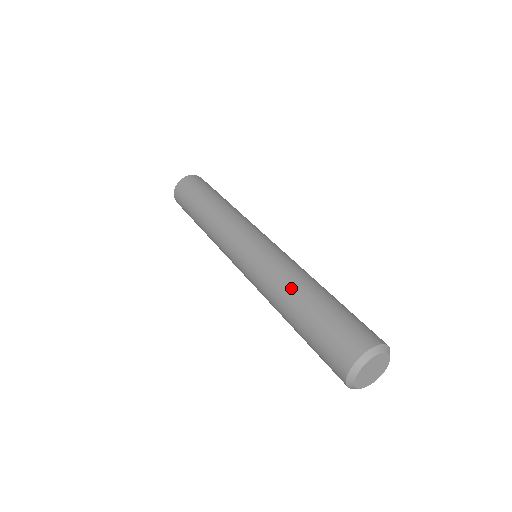
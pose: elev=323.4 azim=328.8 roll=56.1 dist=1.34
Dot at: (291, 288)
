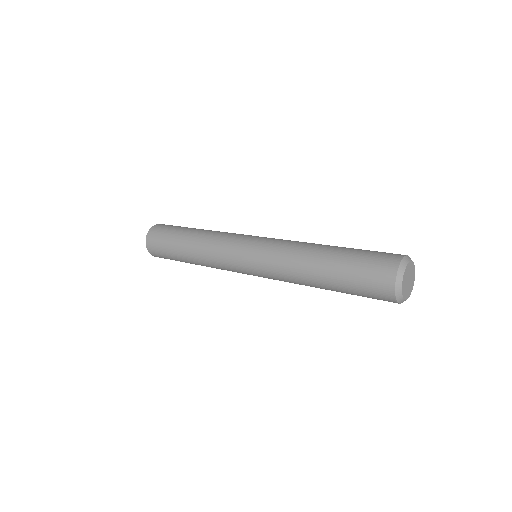
Dot at: (319, 244)
